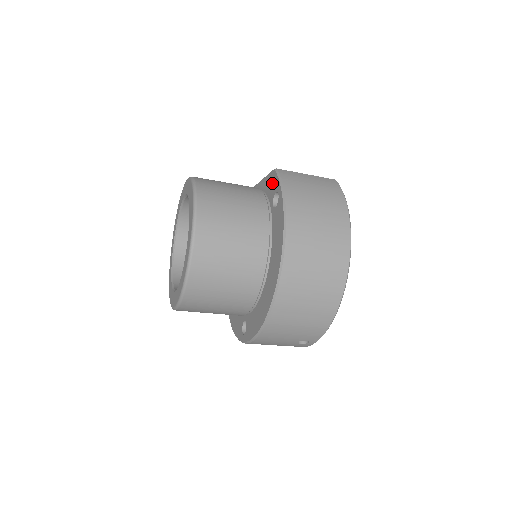
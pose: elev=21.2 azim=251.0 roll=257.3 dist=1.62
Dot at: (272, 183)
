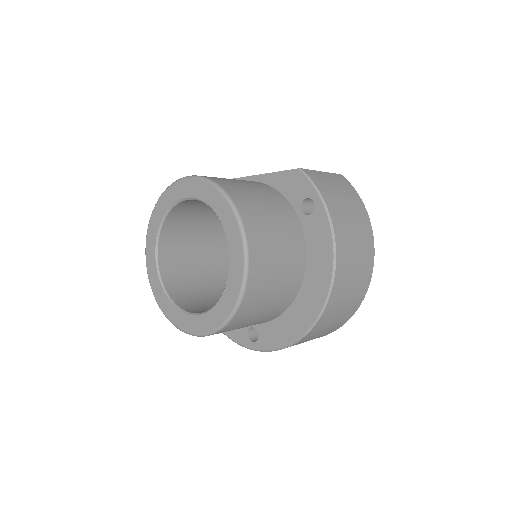
Dot at: (296, 184)
